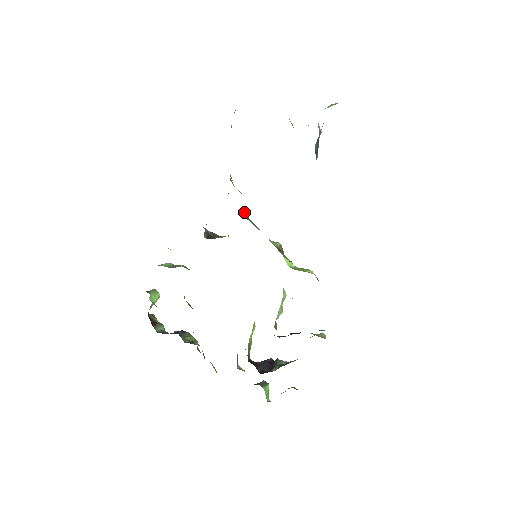
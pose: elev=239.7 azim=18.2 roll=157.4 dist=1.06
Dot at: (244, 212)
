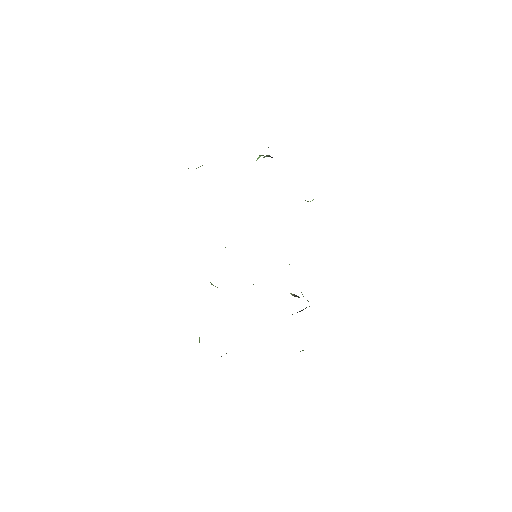
Dot at: occluded
